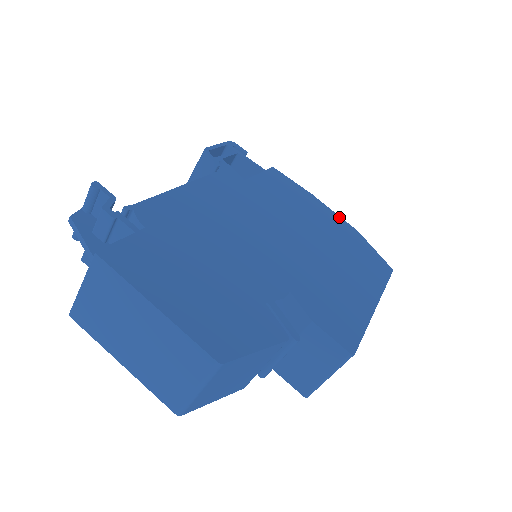
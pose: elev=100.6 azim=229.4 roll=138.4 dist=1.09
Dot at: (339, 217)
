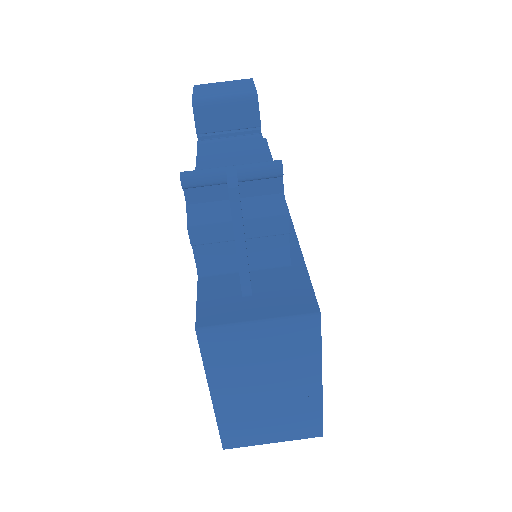
Dot at: occluded
